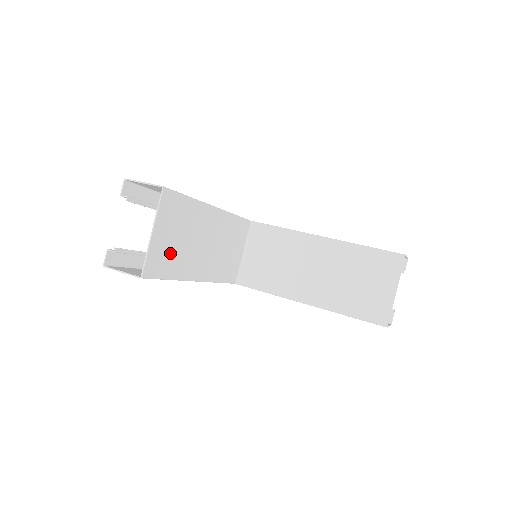
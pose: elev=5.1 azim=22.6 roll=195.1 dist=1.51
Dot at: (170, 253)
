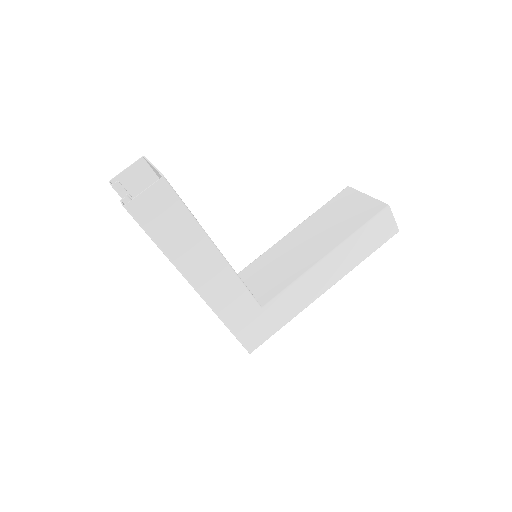
Dot at: occluded
